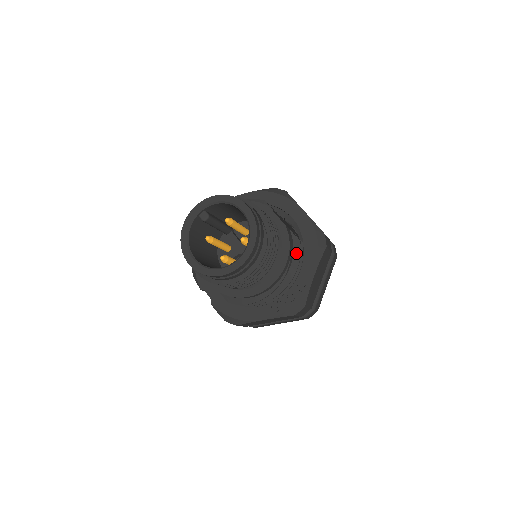
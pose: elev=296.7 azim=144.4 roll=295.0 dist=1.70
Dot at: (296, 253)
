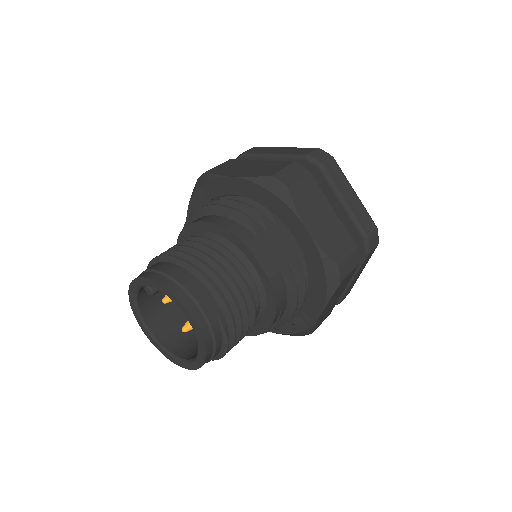
Dot at: (291, 300)
